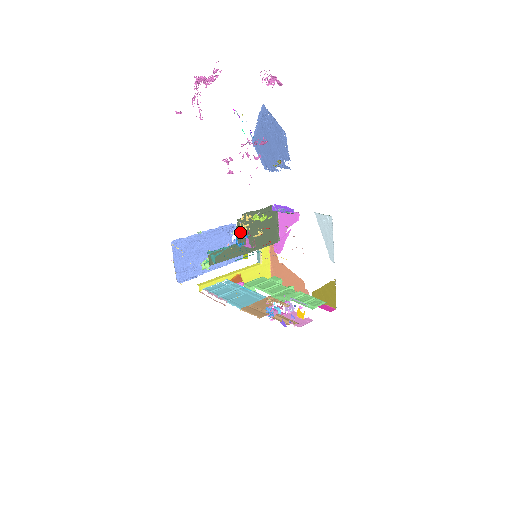
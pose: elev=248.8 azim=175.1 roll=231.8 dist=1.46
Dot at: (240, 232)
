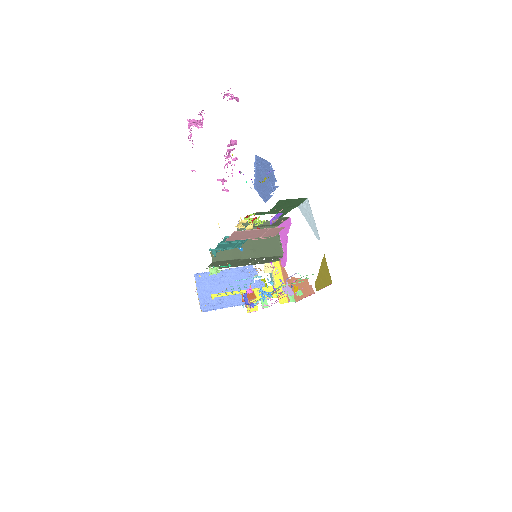
Dot at: occluded
